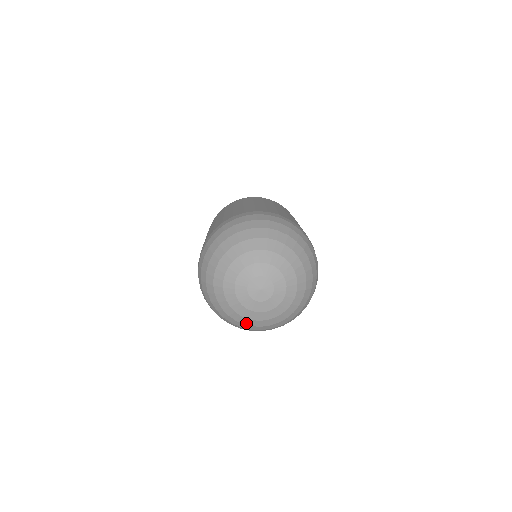
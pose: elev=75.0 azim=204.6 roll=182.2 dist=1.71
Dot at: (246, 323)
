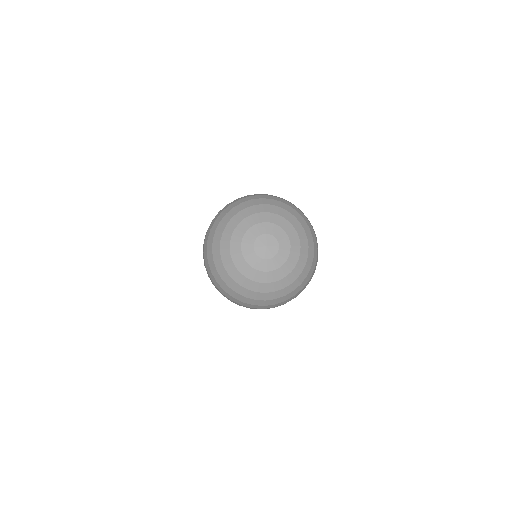
Dot at: (276, 289)
